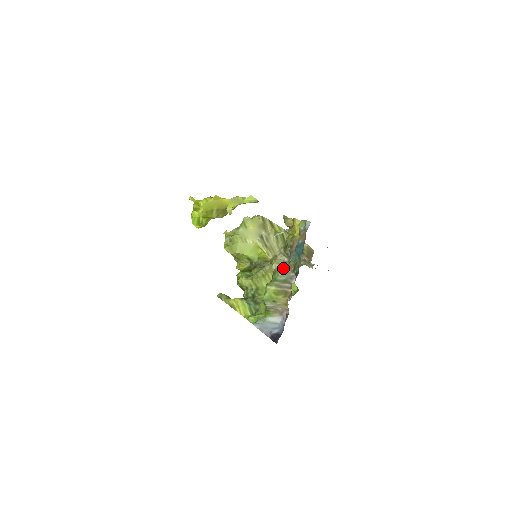
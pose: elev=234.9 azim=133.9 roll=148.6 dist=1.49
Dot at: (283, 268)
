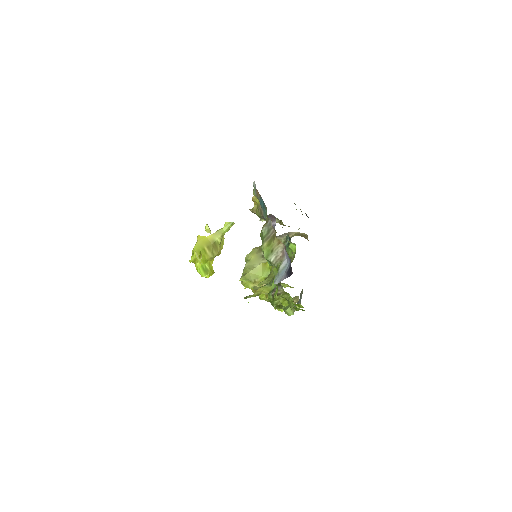
Dot at: (263, 227)
